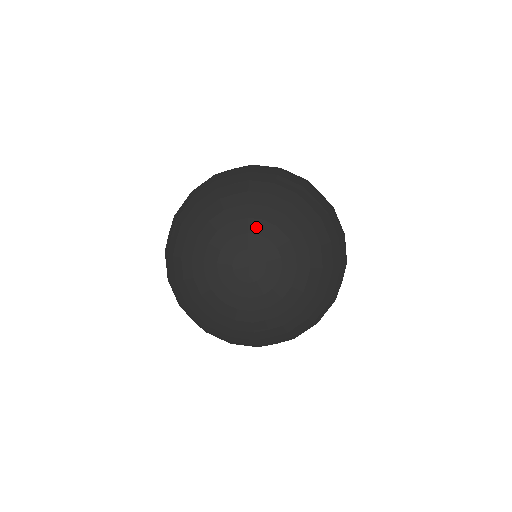
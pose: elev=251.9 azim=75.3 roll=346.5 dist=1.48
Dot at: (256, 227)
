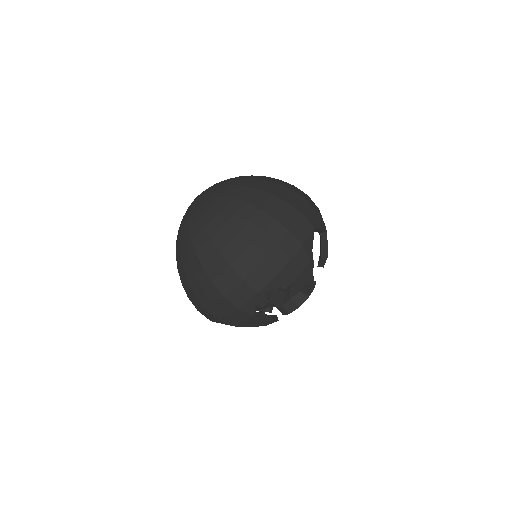
Dot at: occluded
